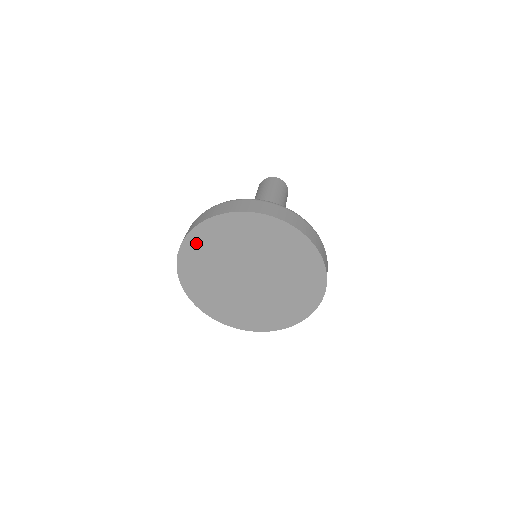
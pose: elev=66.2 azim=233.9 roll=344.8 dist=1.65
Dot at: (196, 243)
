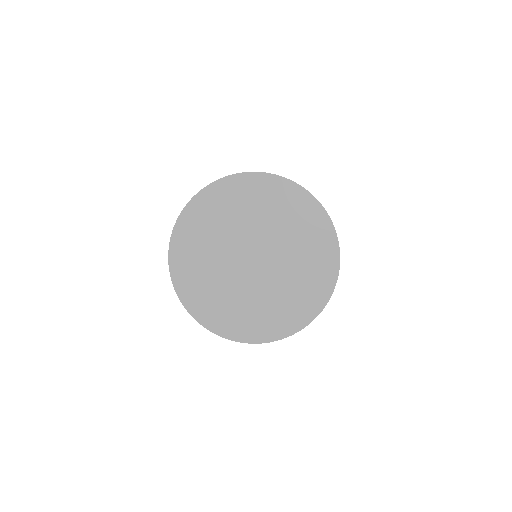
Dot at: (201, 208)
